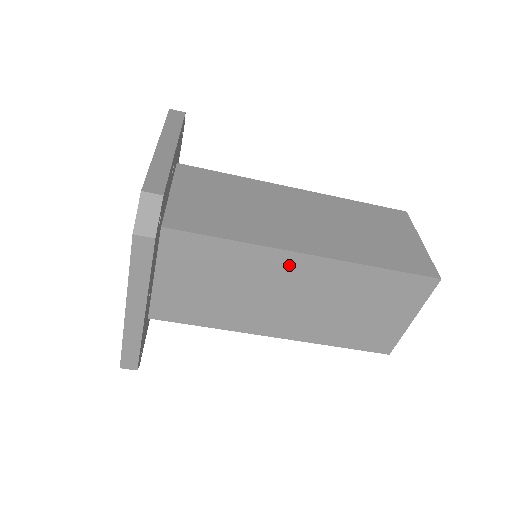
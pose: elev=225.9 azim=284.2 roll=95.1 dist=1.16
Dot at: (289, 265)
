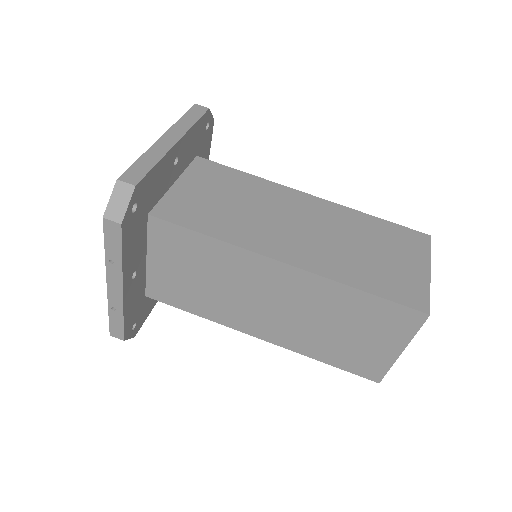
Dot at: (295, 199)
